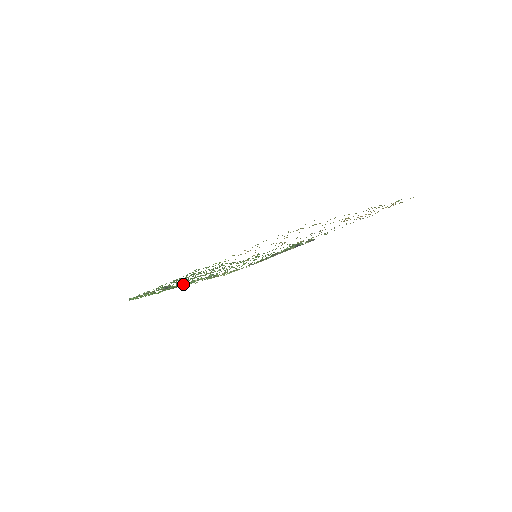
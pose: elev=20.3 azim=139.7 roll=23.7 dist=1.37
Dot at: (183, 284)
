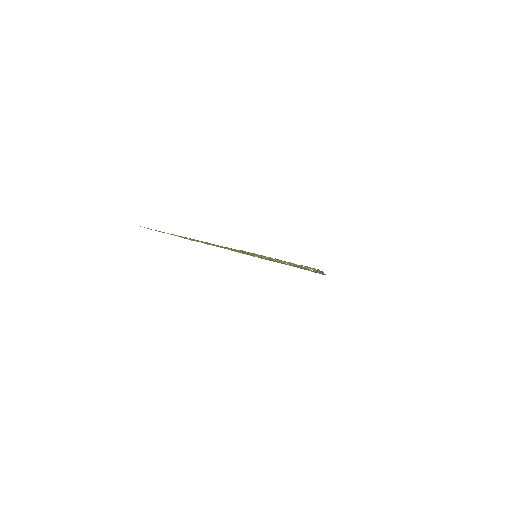
Dot at: occluded
